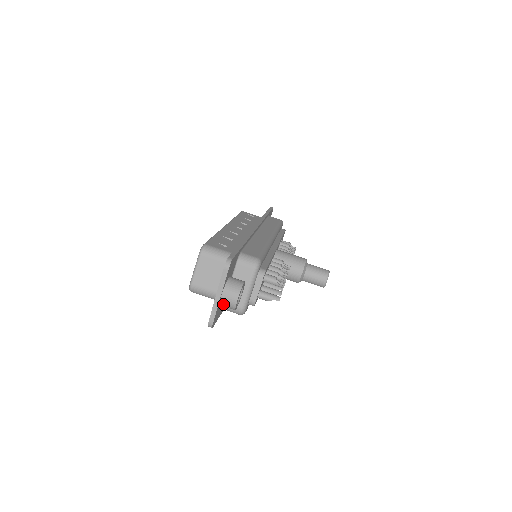
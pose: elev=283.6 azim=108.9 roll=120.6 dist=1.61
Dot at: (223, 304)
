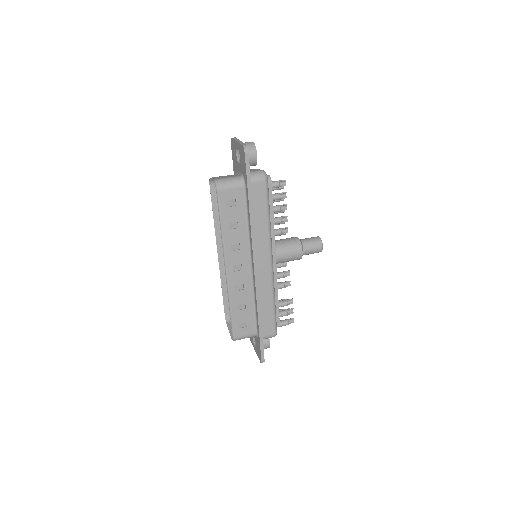
Dot at: occluded
